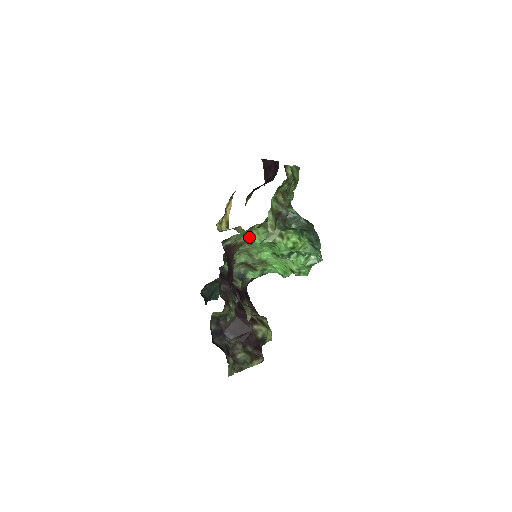
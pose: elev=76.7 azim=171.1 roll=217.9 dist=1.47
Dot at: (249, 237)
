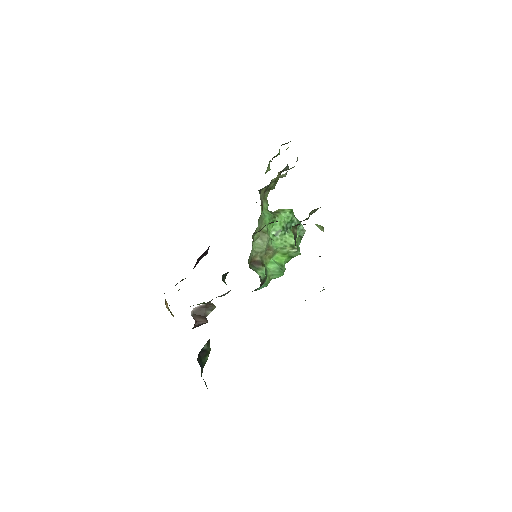
Dot at: (261, 209)
